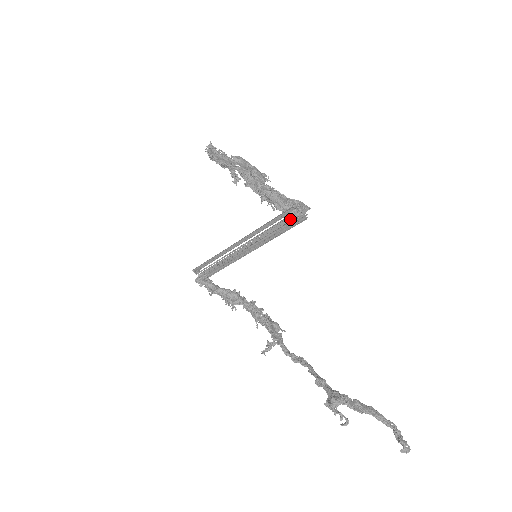
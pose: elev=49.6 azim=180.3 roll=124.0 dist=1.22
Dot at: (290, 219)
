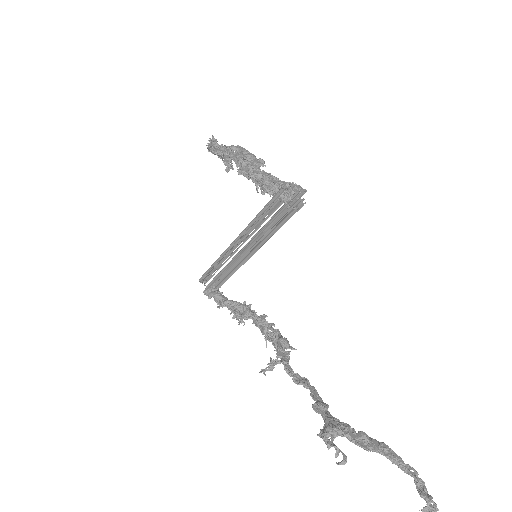
Dot at: occluded
